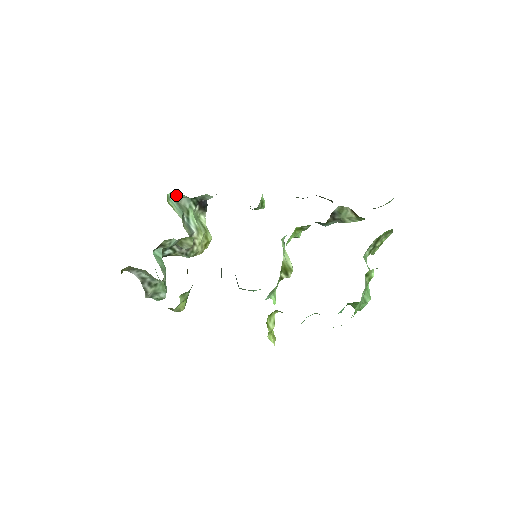
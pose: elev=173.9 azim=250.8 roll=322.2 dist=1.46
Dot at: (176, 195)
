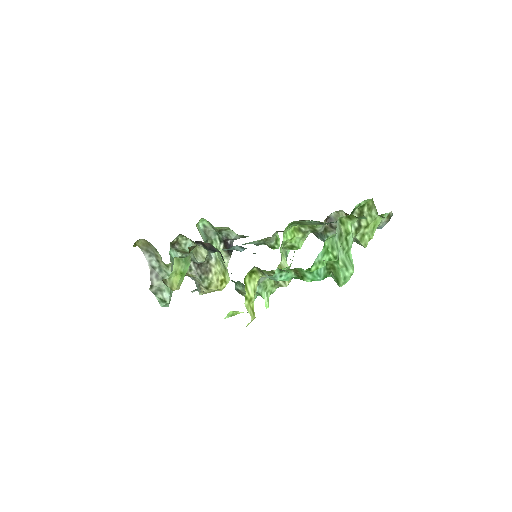
Dot at: (206, 227)
